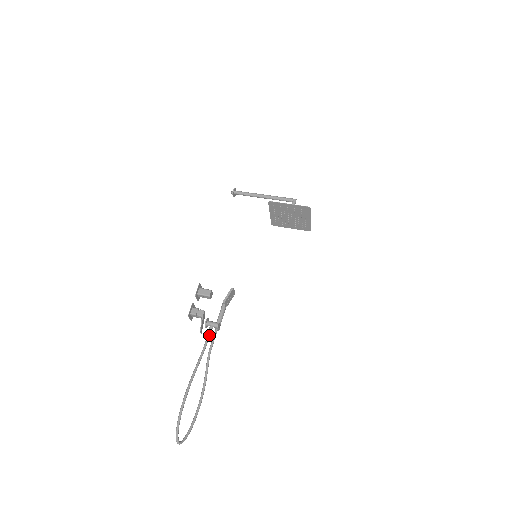
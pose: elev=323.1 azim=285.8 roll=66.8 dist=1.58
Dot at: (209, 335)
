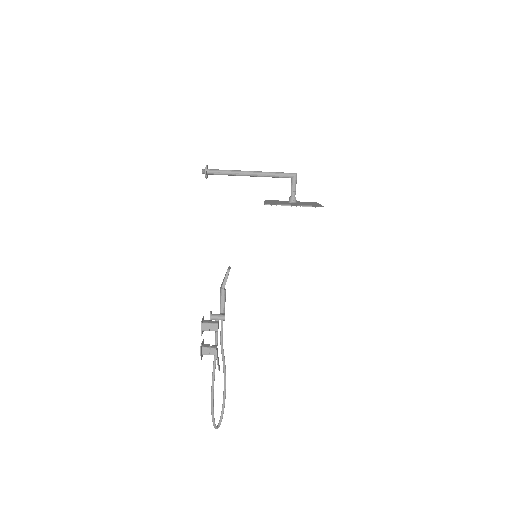
Dot at: occluded
